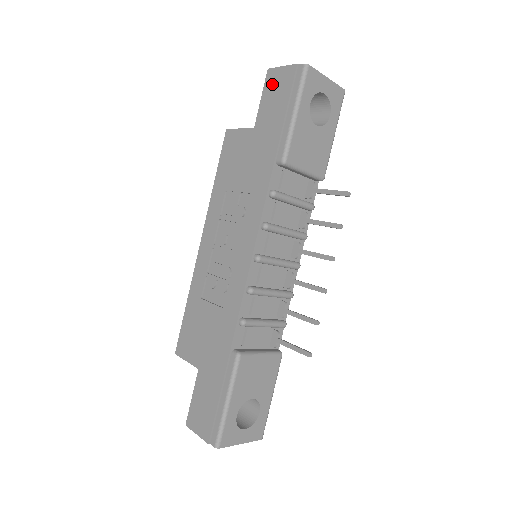
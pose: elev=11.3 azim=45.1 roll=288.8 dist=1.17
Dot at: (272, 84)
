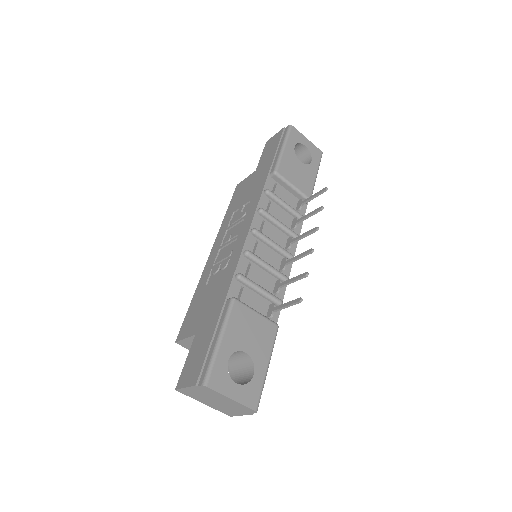
Dot at: (269, 145)
